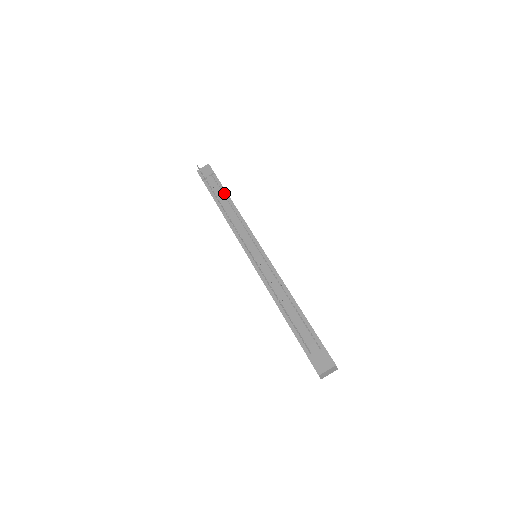
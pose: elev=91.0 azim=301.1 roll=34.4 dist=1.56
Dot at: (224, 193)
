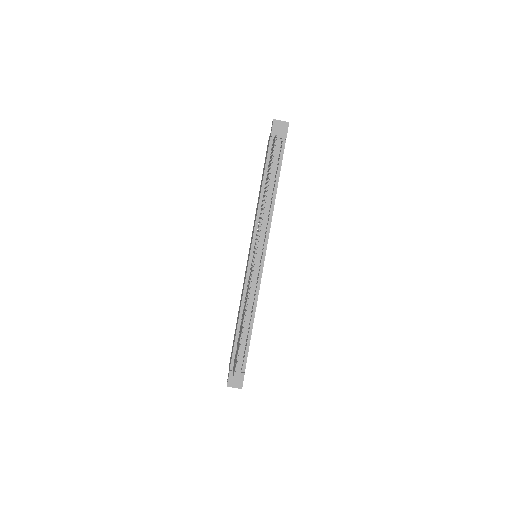
Dot at: (277, 173)
